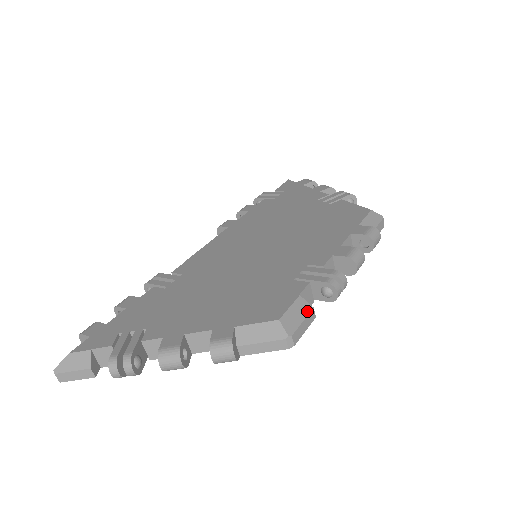
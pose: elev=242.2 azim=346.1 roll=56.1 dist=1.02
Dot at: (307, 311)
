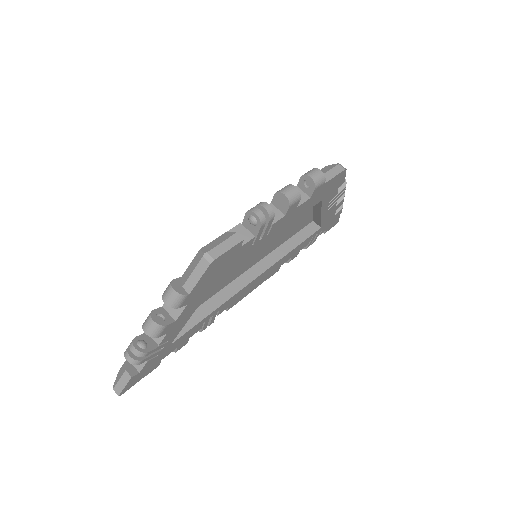
Dot at: (229, 236)
